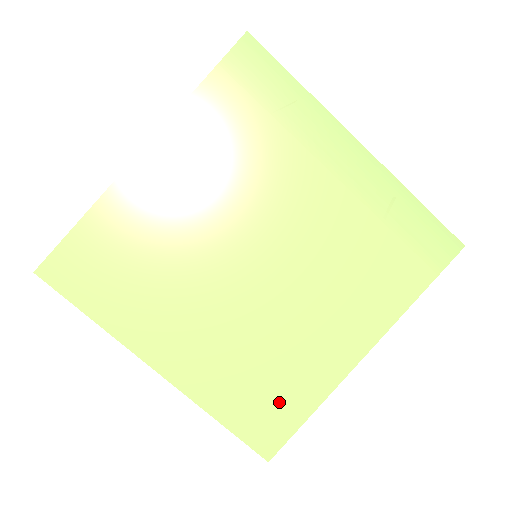
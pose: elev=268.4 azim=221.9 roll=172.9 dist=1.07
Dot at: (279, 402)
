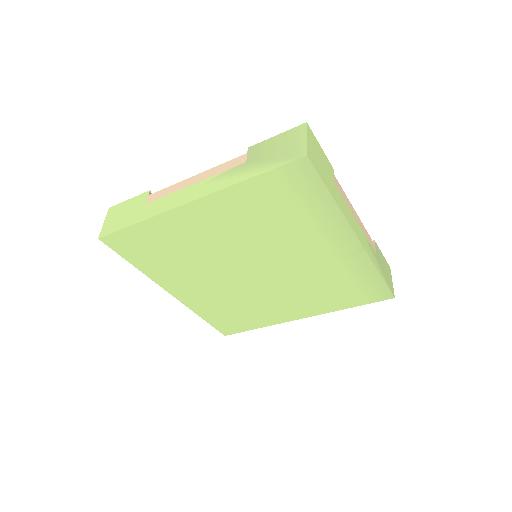
Dot at: (241, 321)
